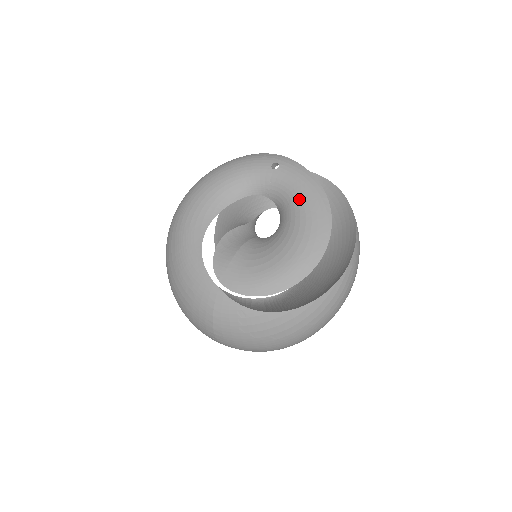
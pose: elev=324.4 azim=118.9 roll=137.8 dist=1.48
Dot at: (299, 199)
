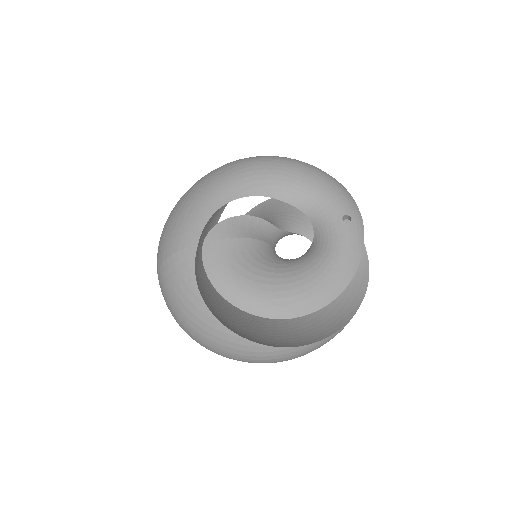
Dot at: (328, 262)
